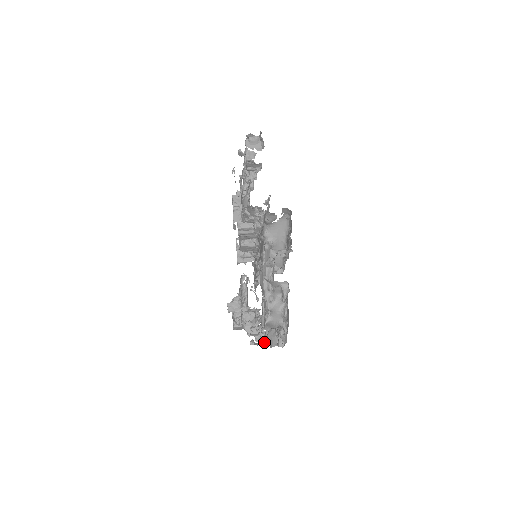
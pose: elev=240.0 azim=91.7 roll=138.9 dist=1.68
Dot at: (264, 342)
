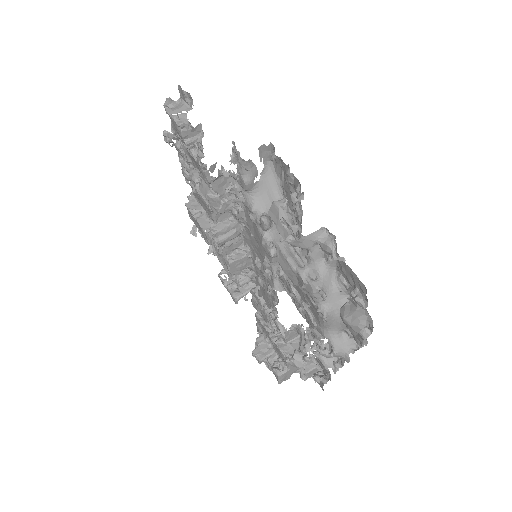
Dot at: (332, 368)
